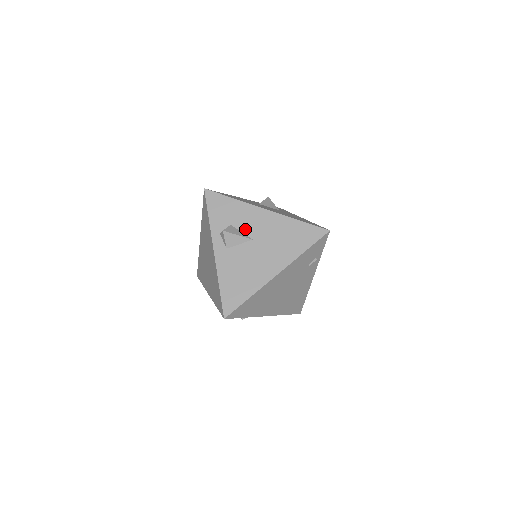
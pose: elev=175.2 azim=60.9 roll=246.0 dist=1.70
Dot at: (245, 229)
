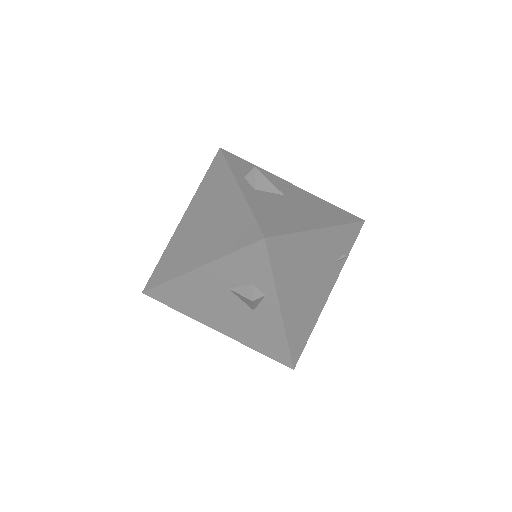
Dot at: occluded
